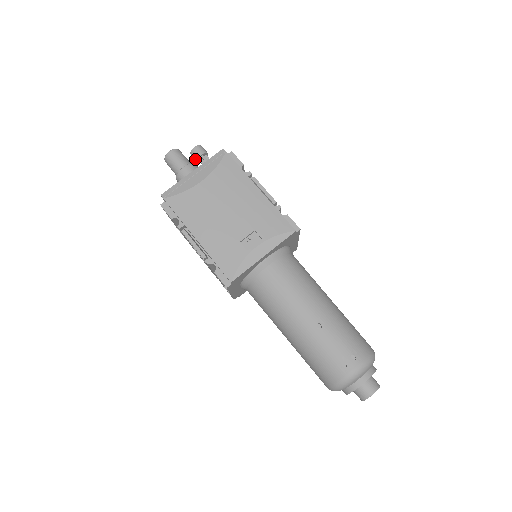
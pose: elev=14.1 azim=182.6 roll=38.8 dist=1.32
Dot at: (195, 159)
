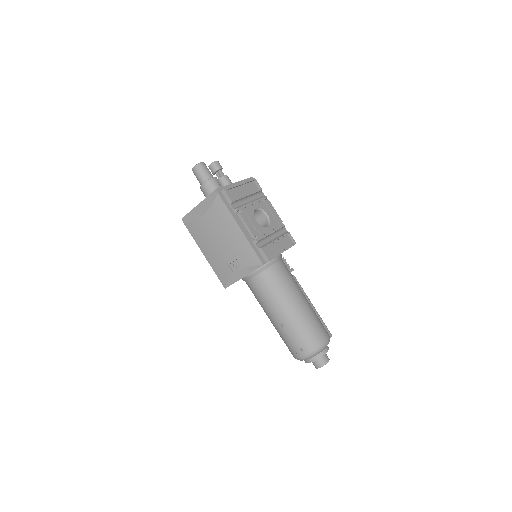
Dot at: (212, 173)
